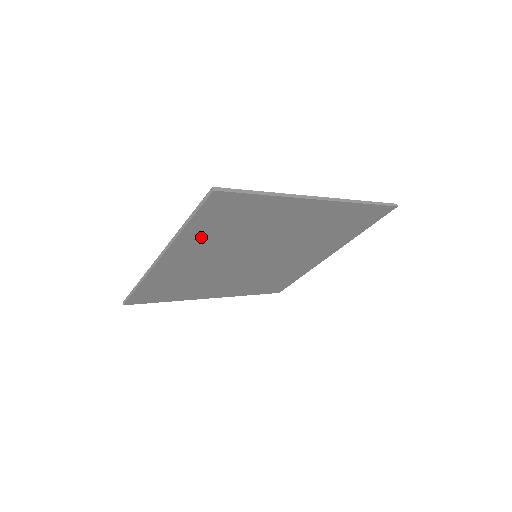
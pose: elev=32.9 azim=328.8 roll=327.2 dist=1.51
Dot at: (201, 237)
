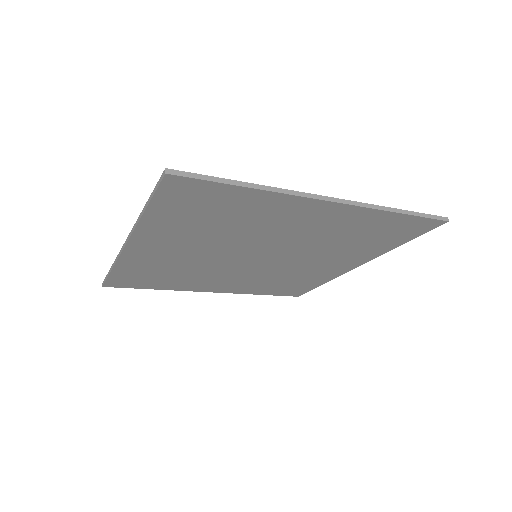
Dot at: (171, 228)
